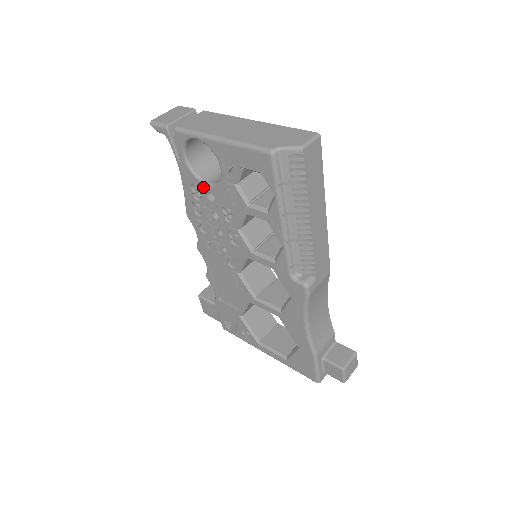
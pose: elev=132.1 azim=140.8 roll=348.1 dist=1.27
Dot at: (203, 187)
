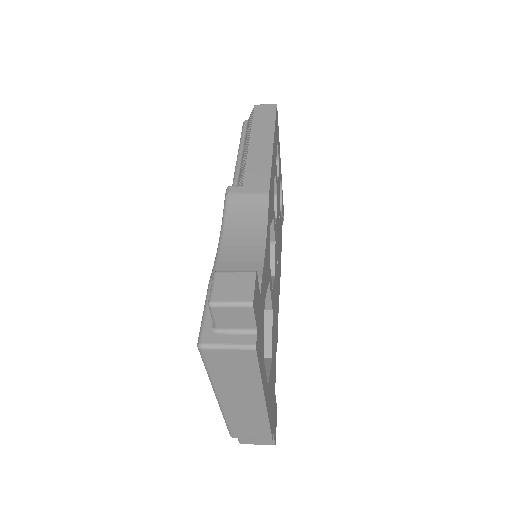
Dot at: occluded
